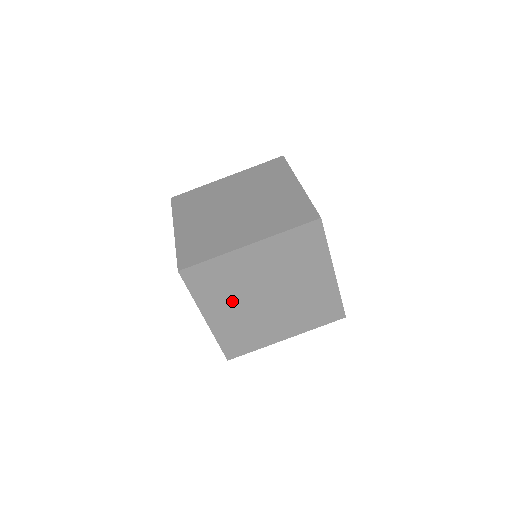
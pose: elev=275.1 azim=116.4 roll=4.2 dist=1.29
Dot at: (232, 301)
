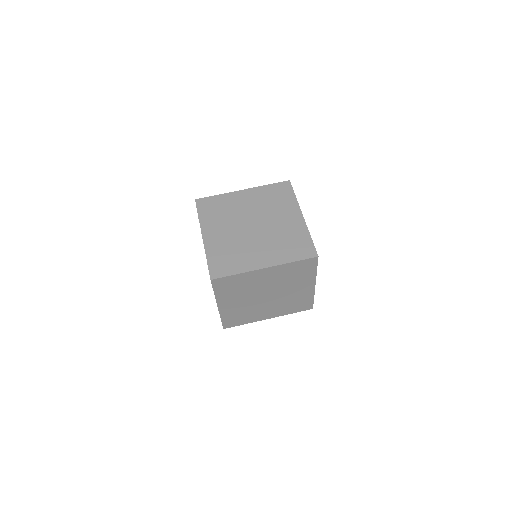
Dot at: (240, 297)
